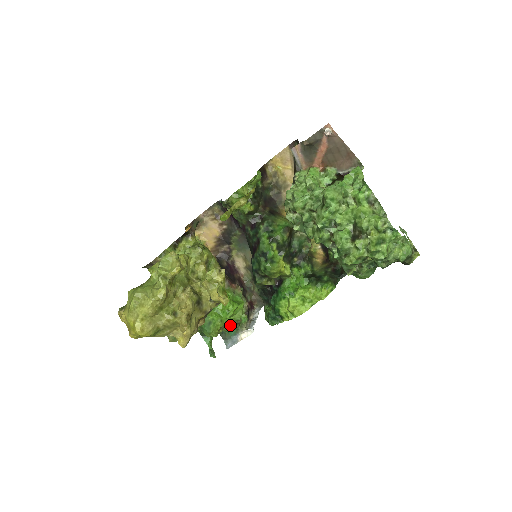
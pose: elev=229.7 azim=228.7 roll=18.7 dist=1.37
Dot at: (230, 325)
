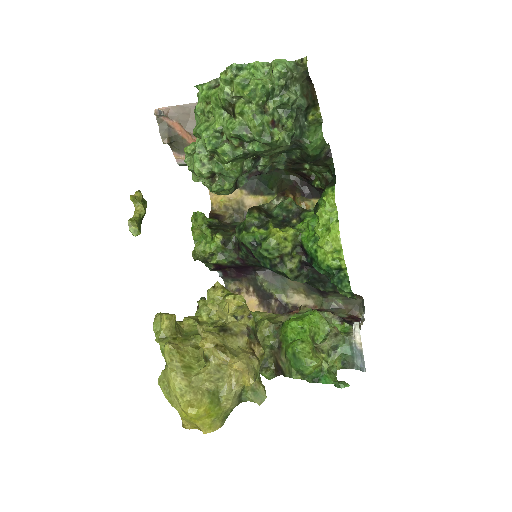
Dot at: (327, 341)
